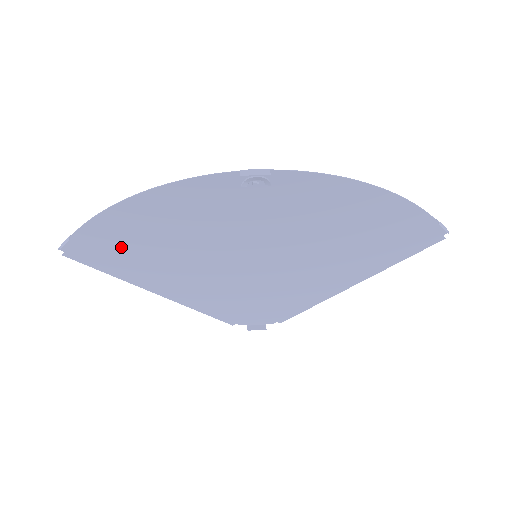
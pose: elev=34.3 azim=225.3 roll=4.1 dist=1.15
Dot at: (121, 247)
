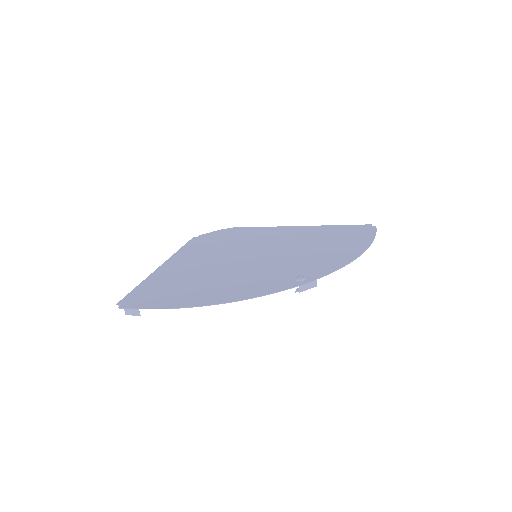
Dot at: (169, 291)
